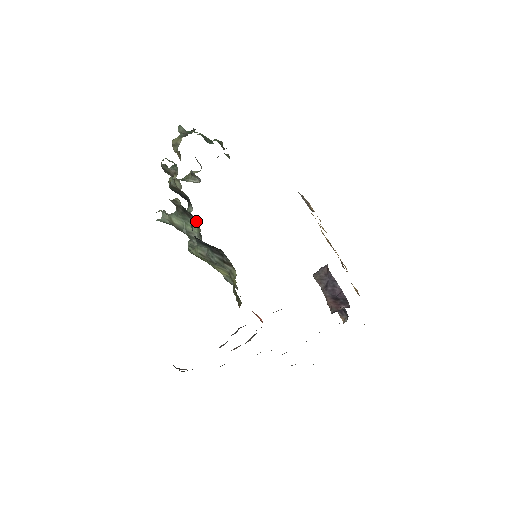
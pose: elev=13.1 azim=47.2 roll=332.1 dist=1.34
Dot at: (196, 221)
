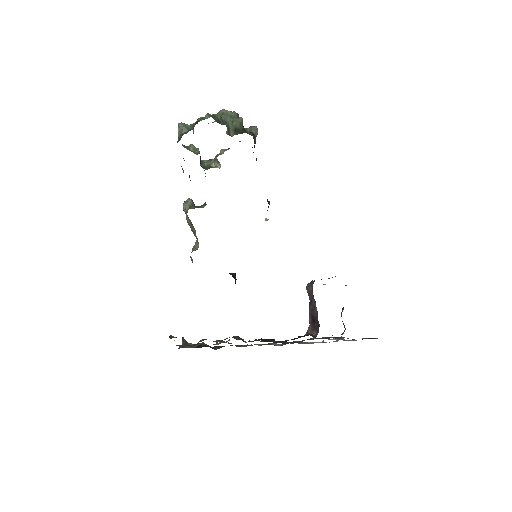
Dot at: (193, 227)
